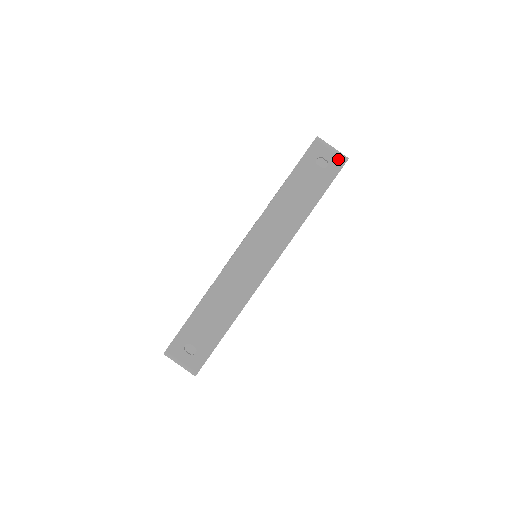
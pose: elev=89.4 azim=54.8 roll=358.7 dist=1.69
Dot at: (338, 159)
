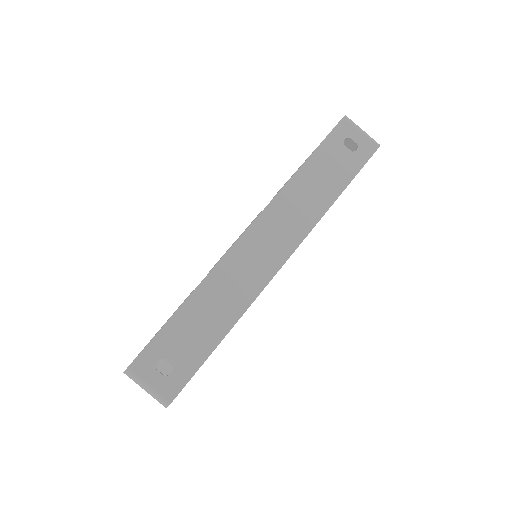
Dot at: (369, 143)
